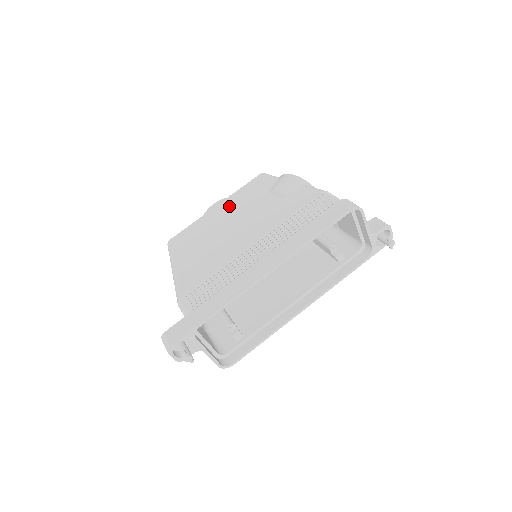
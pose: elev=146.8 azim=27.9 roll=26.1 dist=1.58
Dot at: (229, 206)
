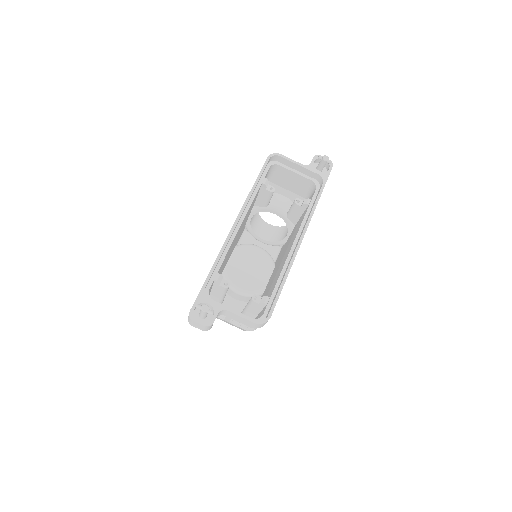
Dot at: occluded
